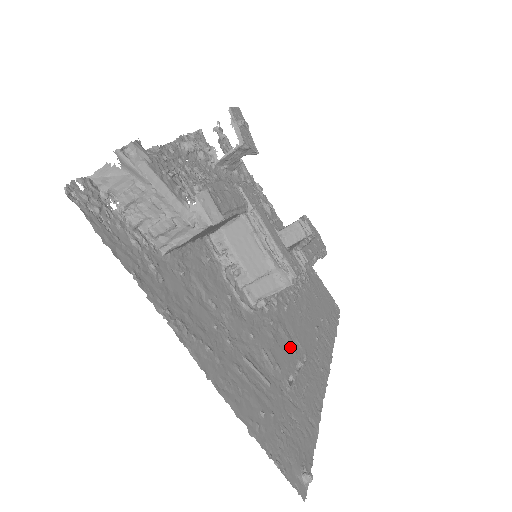
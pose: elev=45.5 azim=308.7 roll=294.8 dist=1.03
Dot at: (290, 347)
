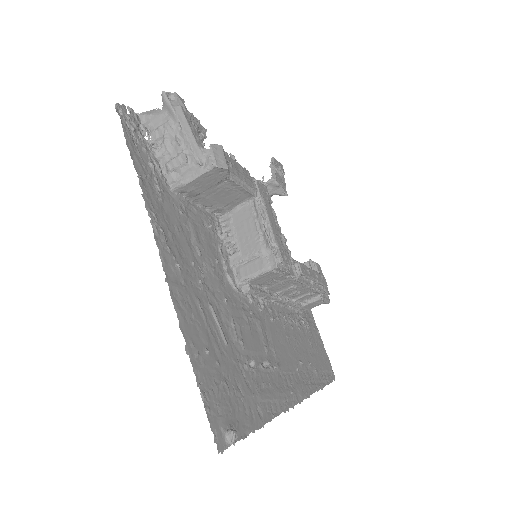
Dot at: (263, 345)
